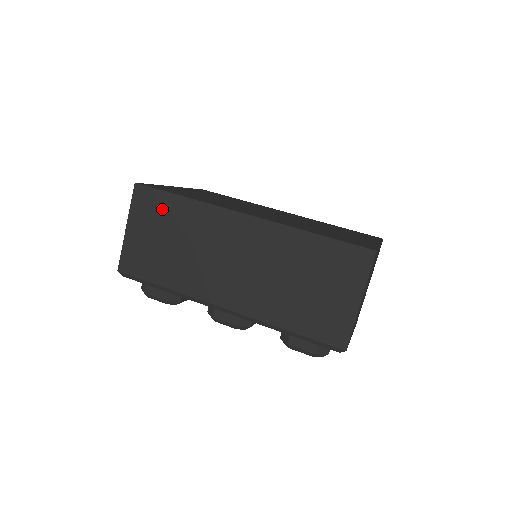
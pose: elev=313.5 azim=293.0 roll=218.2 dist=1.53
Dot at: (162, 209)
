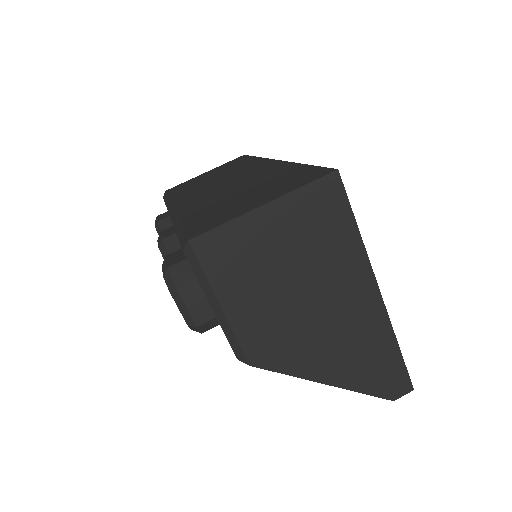
Dot at: (236, 163)
